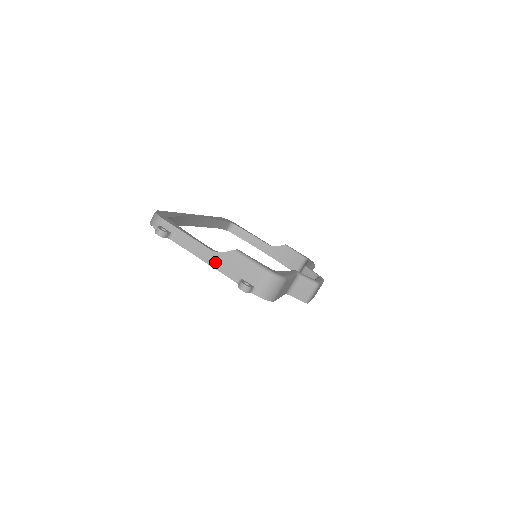
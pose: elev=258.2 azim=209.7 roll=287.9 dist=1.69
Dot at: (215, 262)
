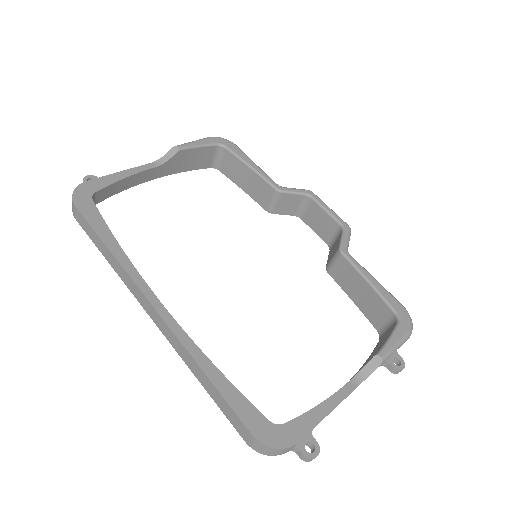
Dot at: occluded
